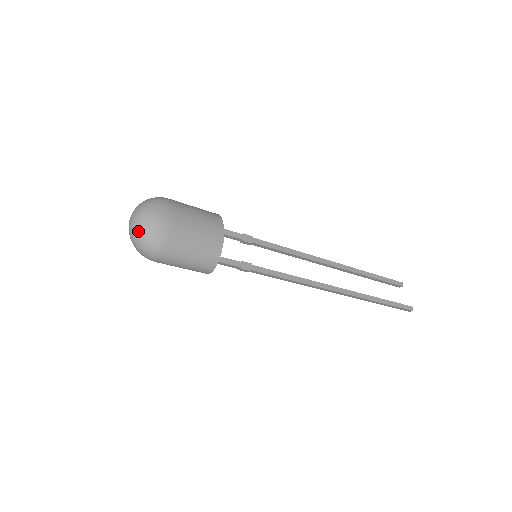
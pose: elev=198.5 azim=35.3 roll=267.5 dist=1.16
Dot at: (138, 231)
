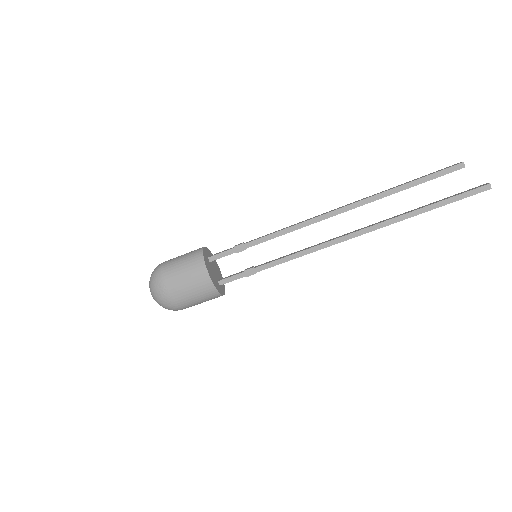
Dot at: occluded
